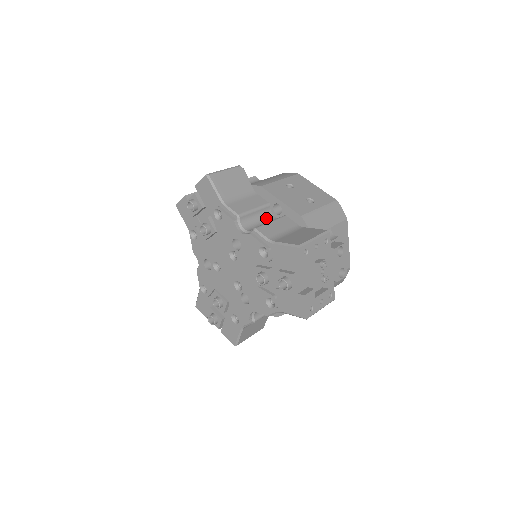
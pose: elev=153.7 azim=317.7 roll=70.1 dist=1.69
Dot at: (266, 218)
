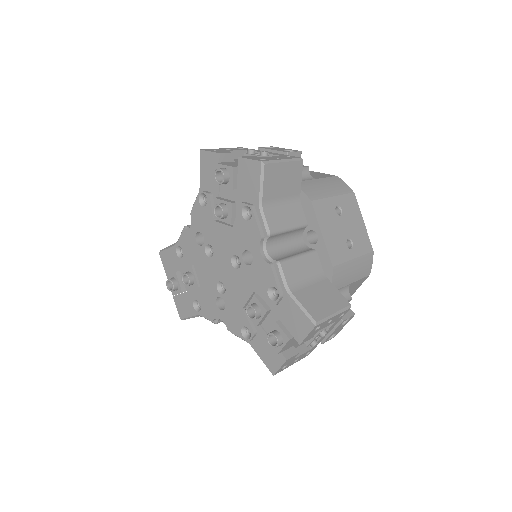
Dot at: (294, 240)
